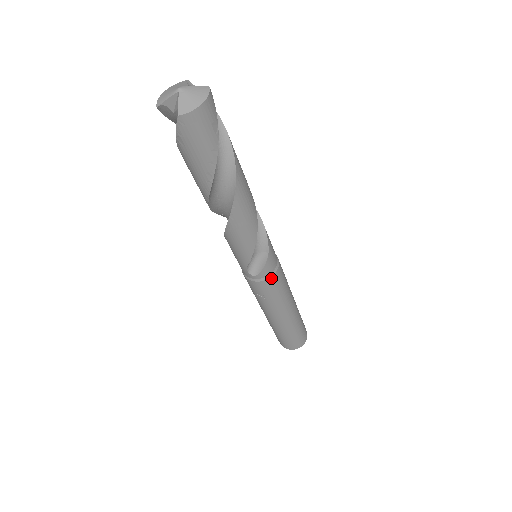
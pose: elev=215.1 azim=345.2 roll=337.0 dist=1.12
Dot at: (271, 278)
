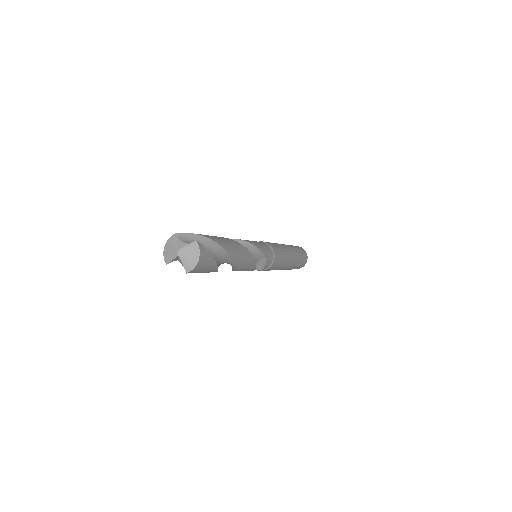
Dot at: (272, 265)
